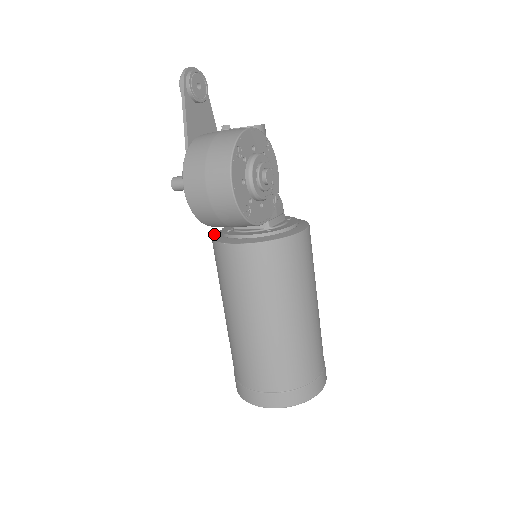
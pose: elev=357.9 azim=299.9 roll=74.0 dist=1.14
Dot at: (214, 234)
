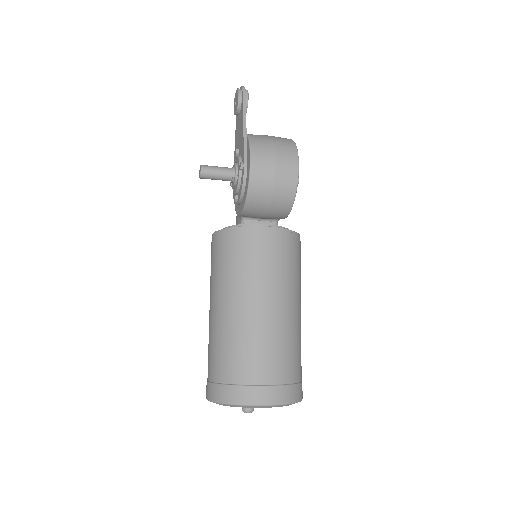
Dot at: (219, 230)
